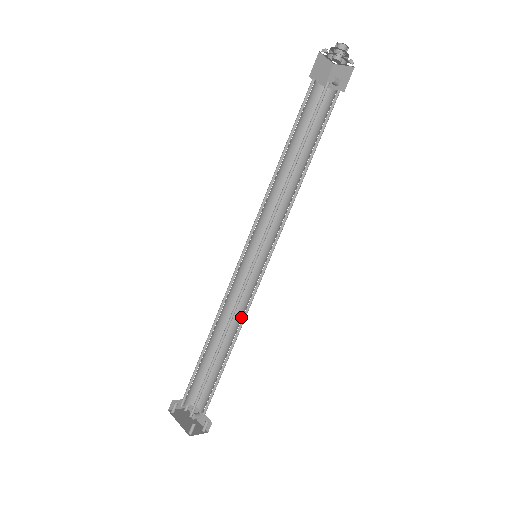
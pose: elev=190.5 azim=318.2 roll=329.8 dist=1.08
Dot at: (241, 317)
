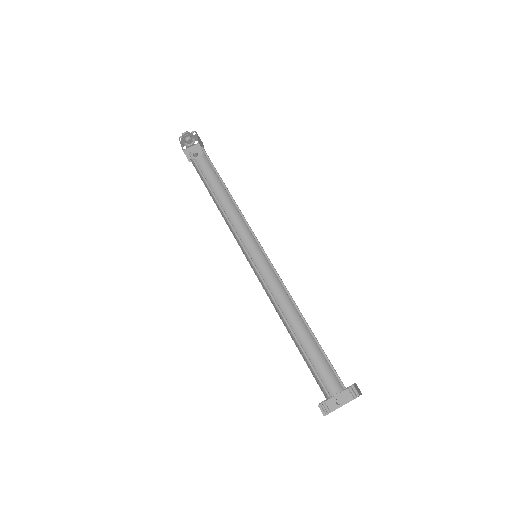
Dot at: (286, 302)
